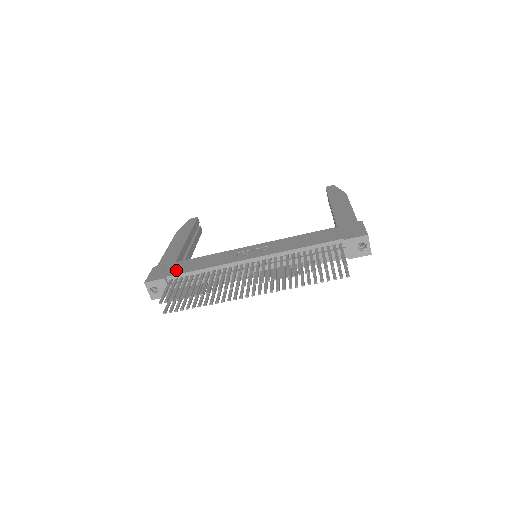
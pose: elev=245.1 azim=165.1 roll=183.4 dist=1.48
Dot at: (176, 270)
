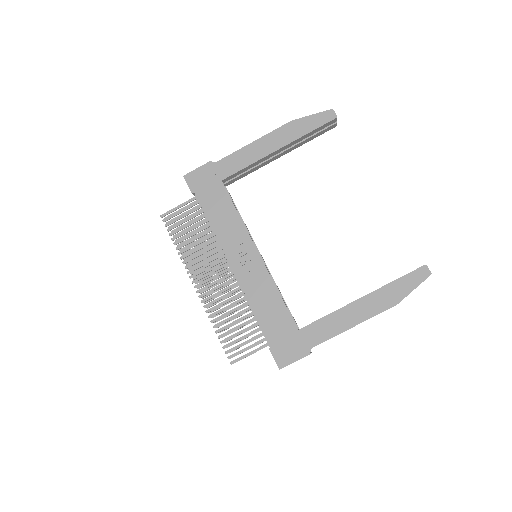
Dot at: (206, 195)
